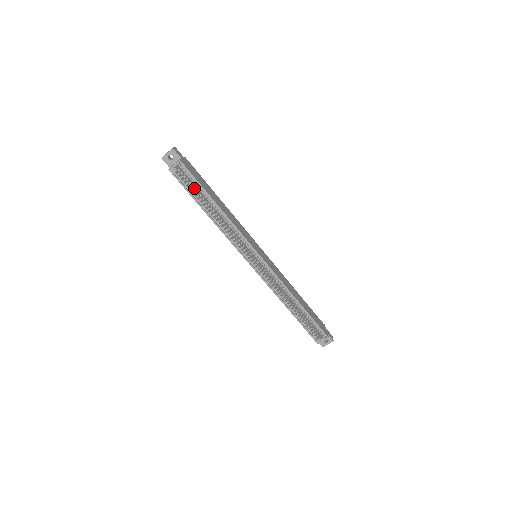
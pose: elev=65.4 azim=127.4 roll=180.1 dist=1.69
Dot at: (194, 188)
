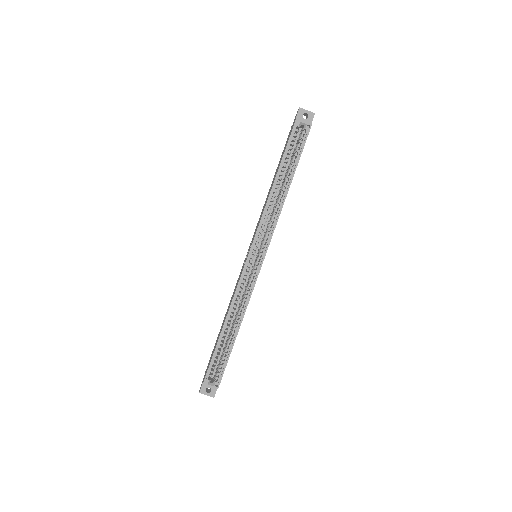
Dot at: occluded
